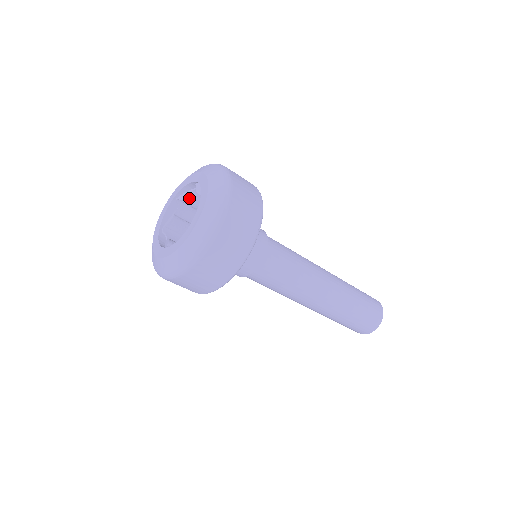
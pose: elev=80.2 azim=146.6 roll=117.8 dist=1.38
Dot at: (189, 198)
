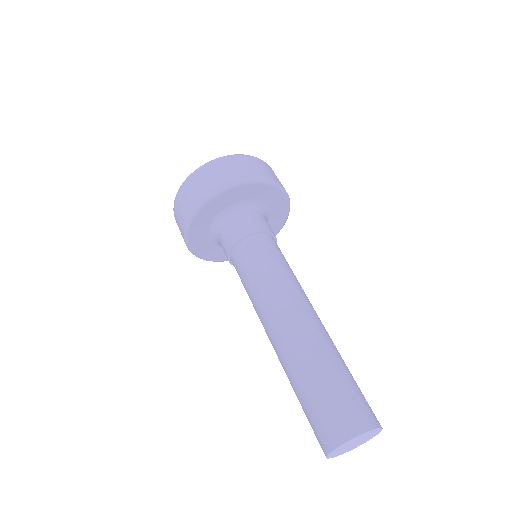
Dot at: occluded
